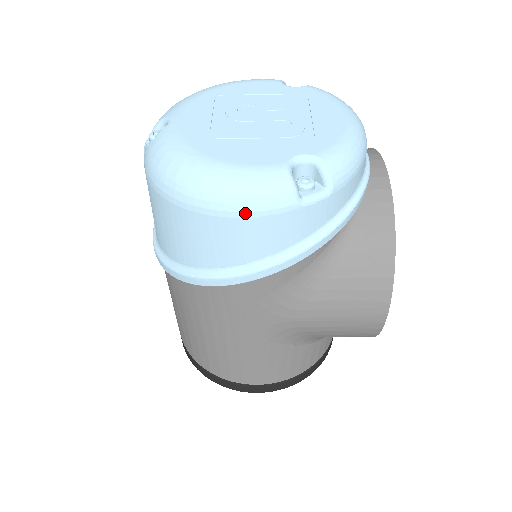
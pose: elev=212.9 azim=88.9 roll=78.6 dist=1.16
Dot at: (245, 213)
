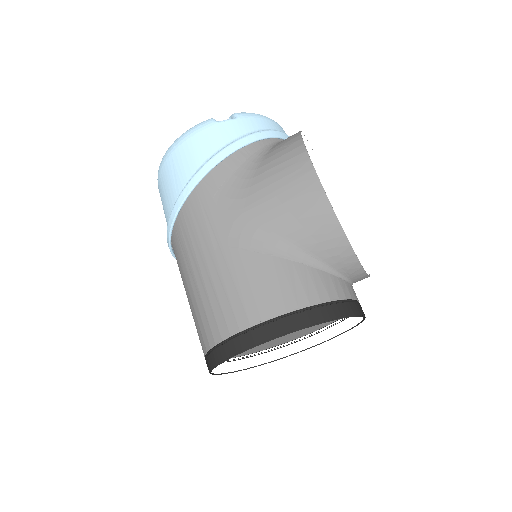
Dot at: (187, 137)
